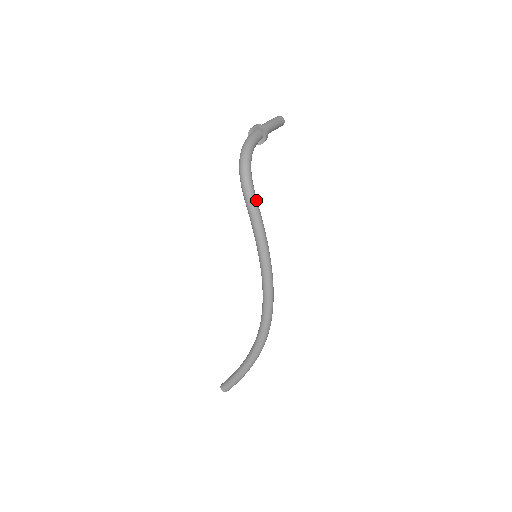
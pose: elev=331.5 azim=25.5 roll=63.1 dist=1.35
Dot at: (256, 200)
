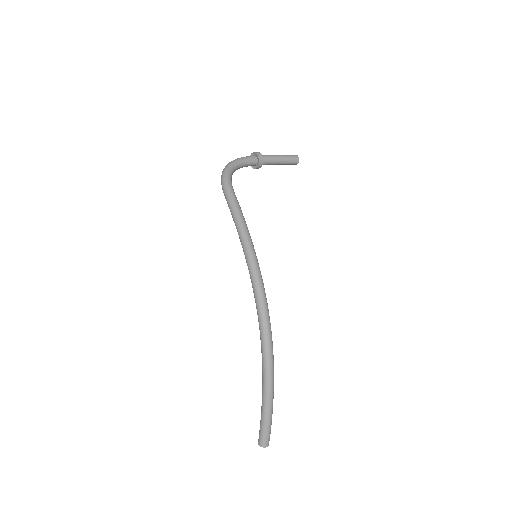
Dot at: (231, 191)
